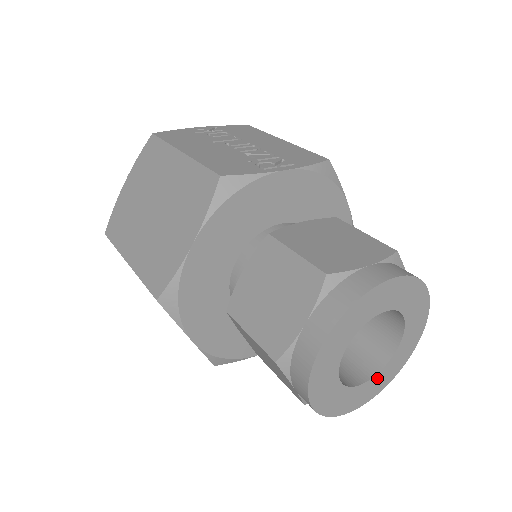
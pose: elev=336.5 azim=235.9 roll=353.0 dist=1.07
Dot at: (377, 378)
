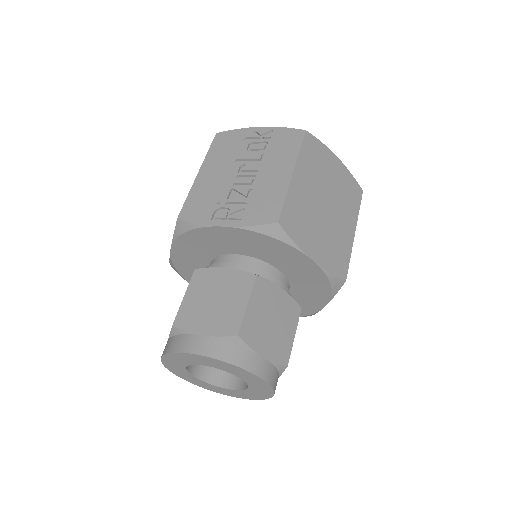
Dot at: (241, 392)
